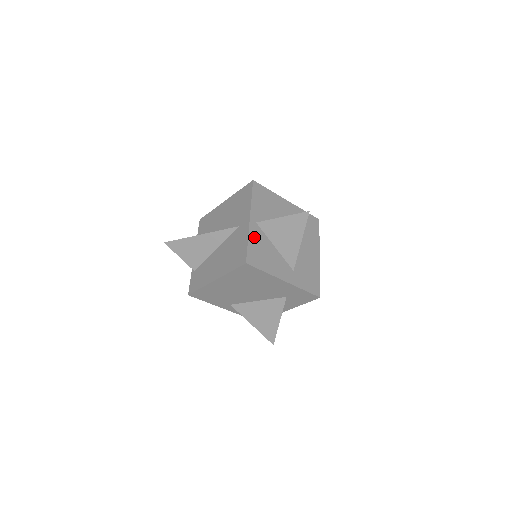
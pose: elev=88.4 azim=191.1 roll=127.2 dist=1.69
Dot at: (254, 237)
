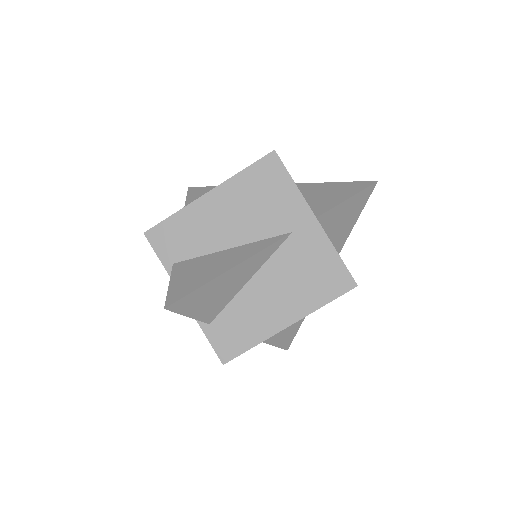
Dot at: occluded
